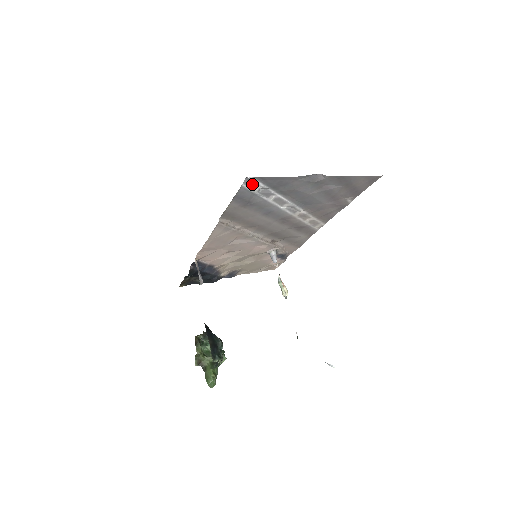
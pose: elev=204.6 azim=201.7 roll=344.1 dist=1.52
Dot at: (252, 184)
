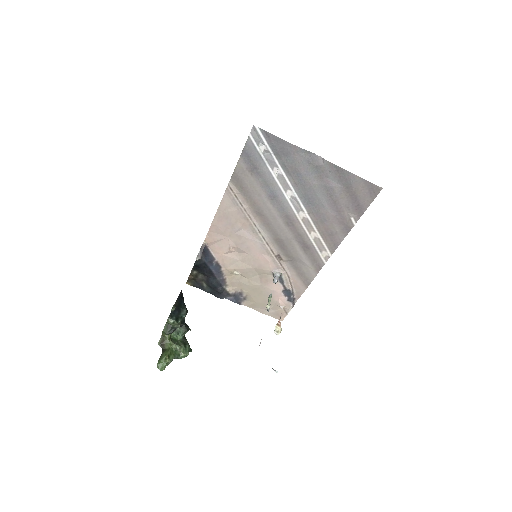
Dot at: (258, 139)
